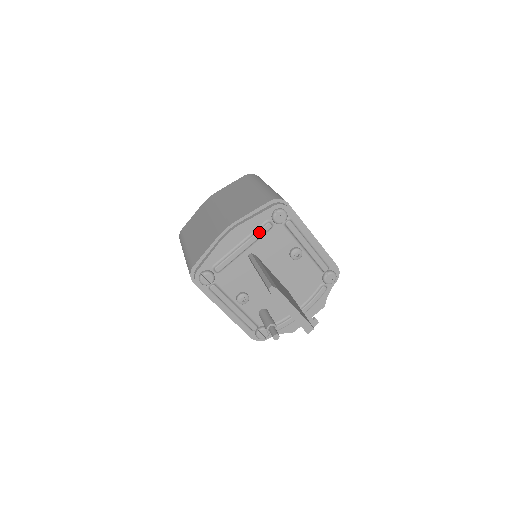
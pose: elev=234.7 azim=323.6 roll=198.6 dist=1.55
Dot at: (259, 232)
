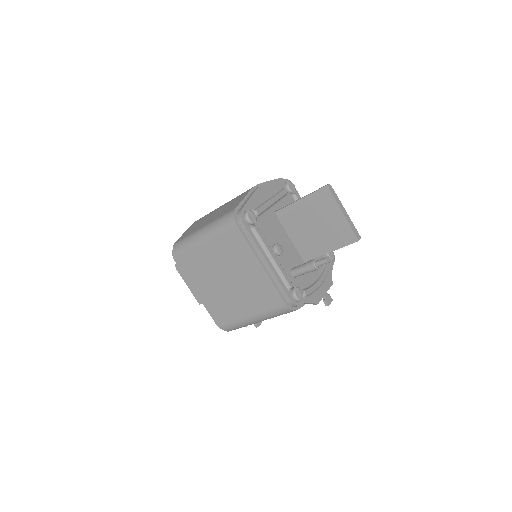
Dot at: (280, 193)
